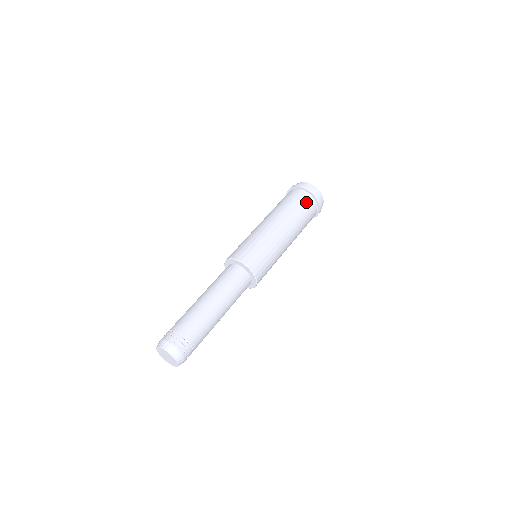
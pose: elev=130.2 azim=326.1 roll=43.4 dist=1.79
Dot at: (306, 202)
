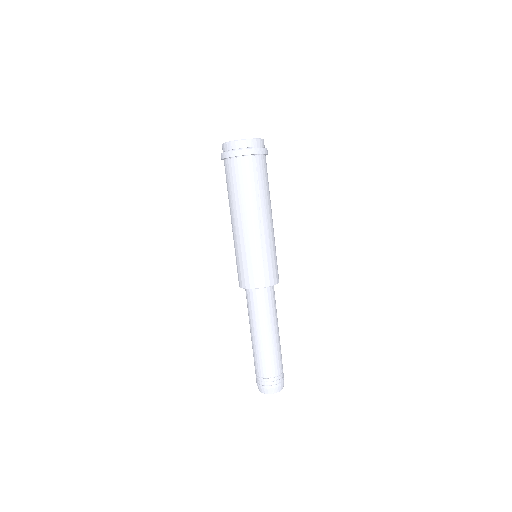
Dot at: (261, 168)
